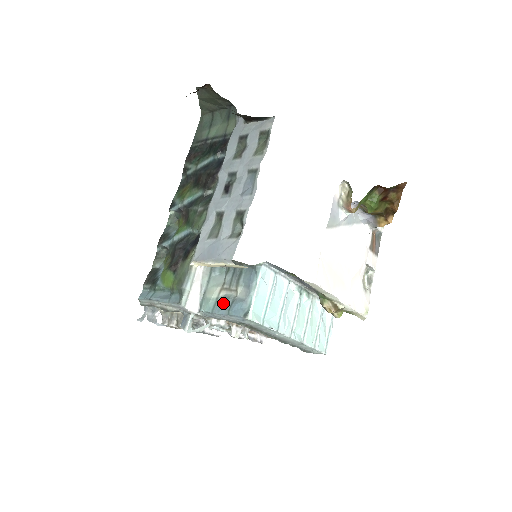
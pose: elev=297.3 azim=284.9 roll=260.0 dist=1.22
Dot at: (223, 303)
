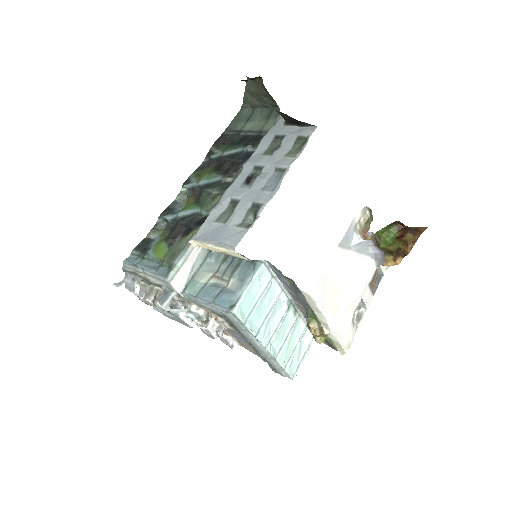
Dot at: (211, 290)
